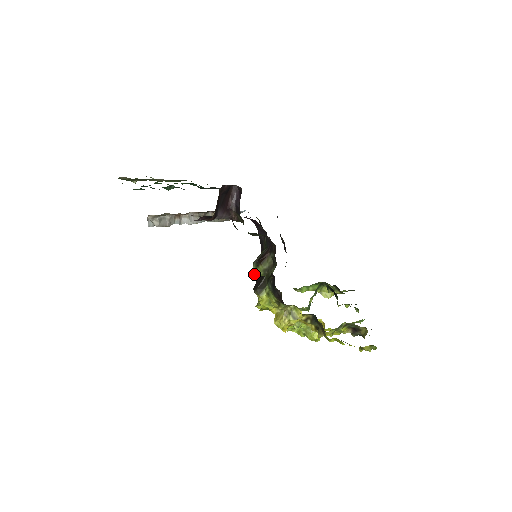
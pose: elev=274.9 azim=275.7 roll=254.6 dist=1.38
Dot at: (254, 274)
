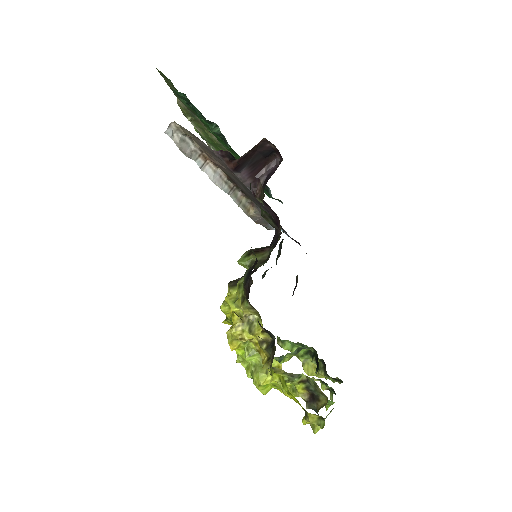
Dot at: (240, 260)
